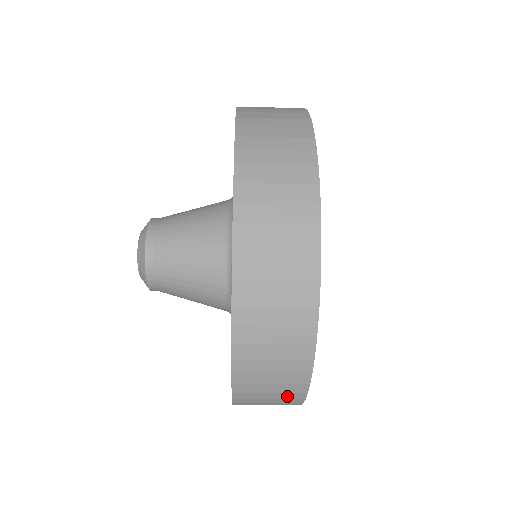
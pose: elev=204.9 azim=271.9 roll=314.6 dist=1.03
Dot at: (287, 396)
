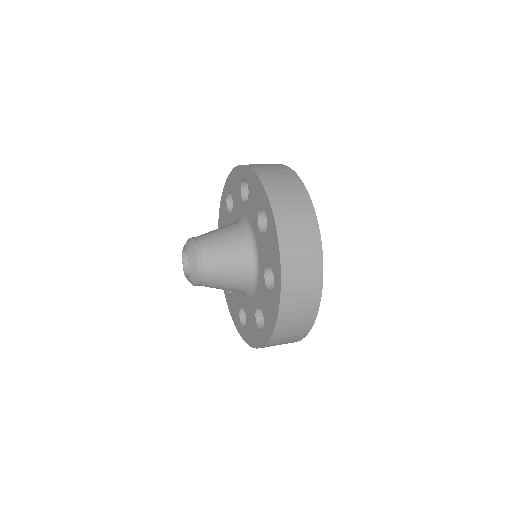
Dot at: occluded
